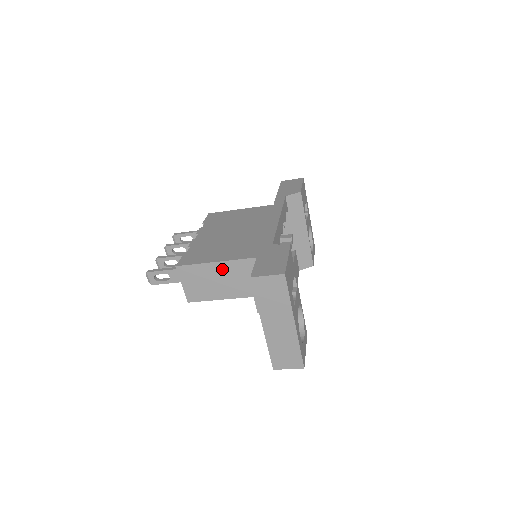
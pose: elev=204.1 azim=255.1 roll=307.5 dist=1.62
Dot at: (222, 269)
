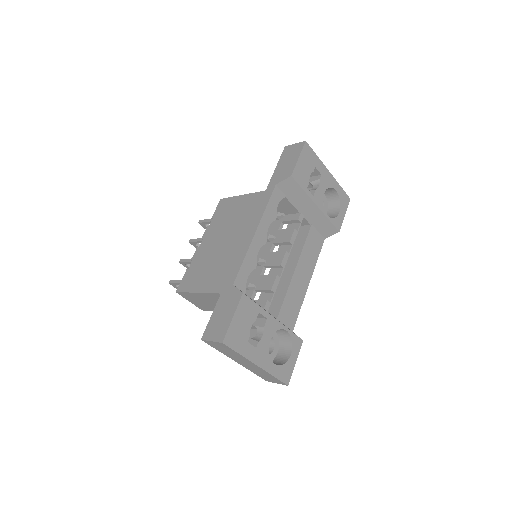
Dot at: (208, 297)
